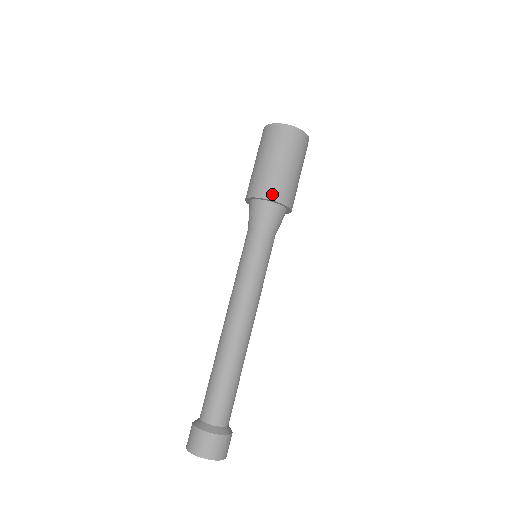
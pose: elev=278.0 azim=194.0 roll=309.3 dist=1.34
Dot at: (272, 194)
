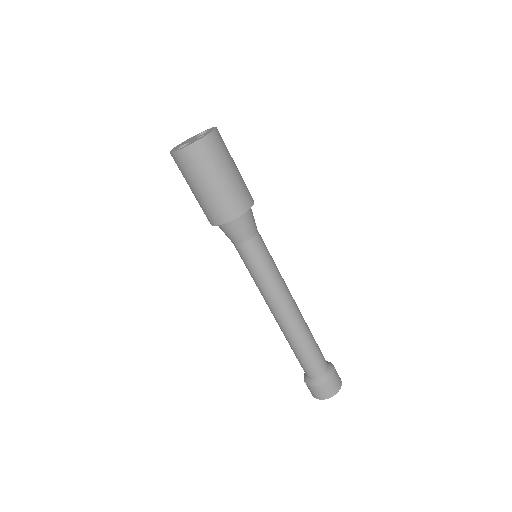
Dot at: (229, 215)
